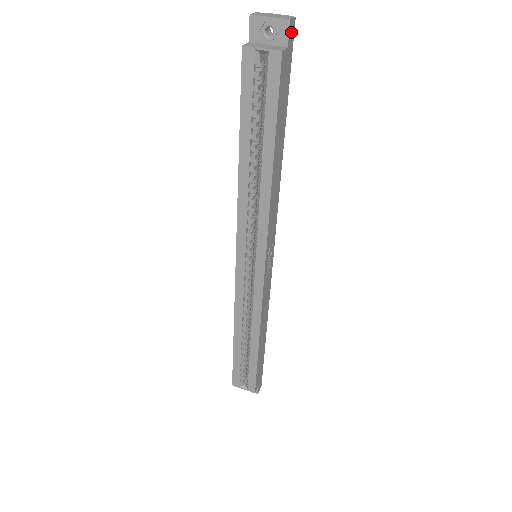
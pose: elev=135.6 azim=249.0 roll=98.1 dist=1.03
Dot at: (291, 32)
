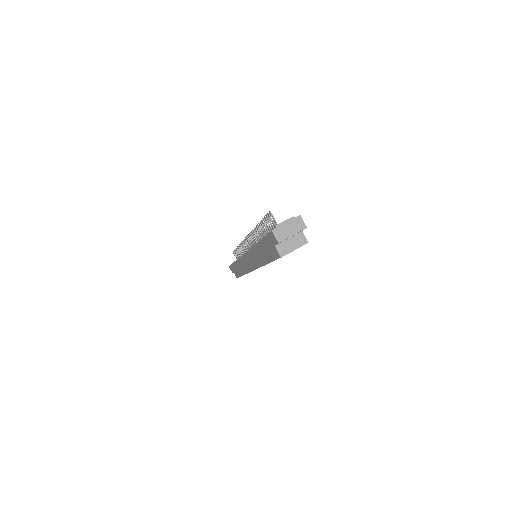
Dot at: occluded
